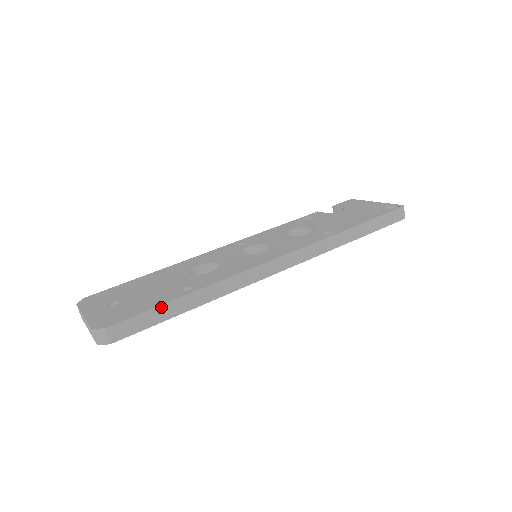
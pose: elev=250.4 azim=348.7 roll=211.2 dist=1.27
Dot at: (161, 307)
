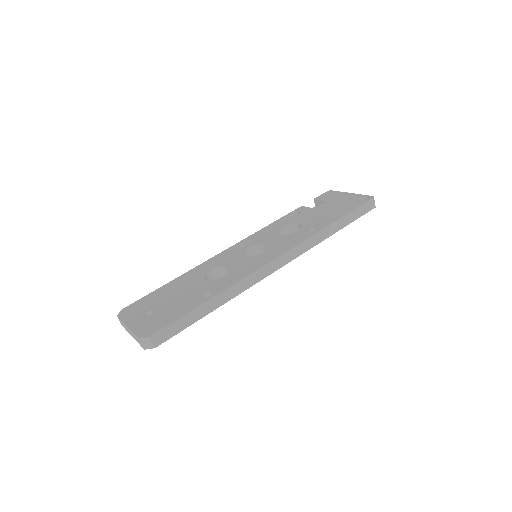
Dot at: (189, 313)
